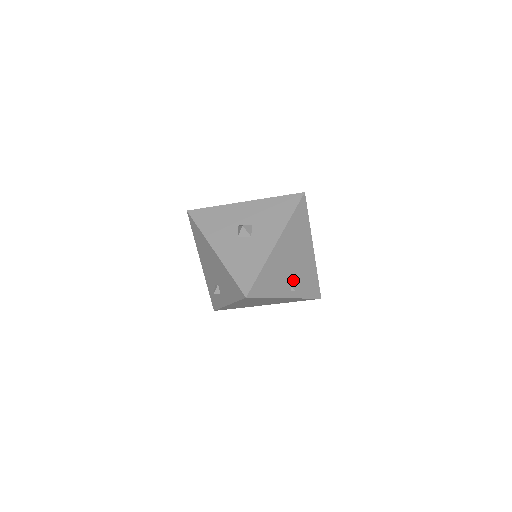
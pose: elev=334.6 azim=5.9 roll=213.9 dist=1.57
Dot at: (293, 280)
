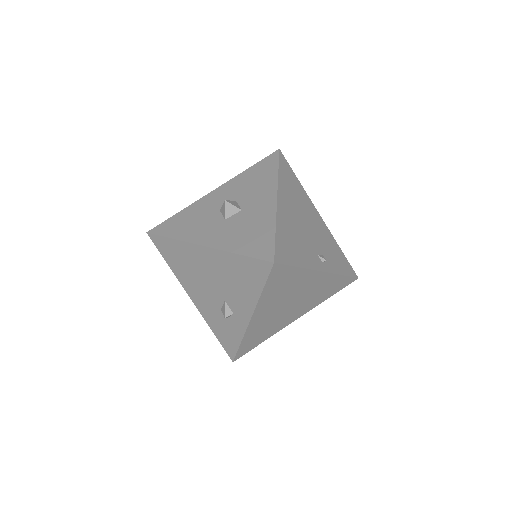
Dot at: (317, 249)
